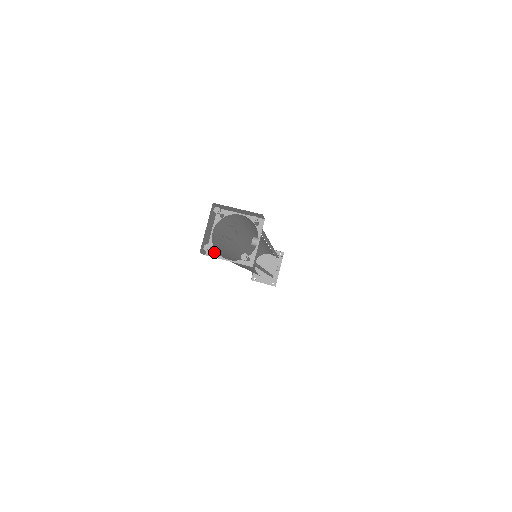
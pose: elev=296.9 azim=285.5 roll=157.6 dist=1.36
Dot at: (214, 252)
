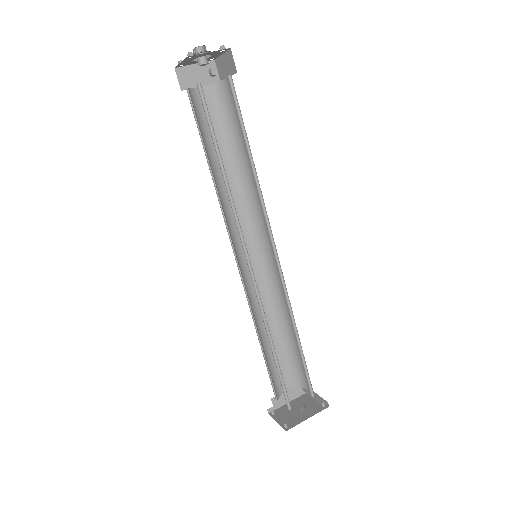
Dot at: (188, 89)
